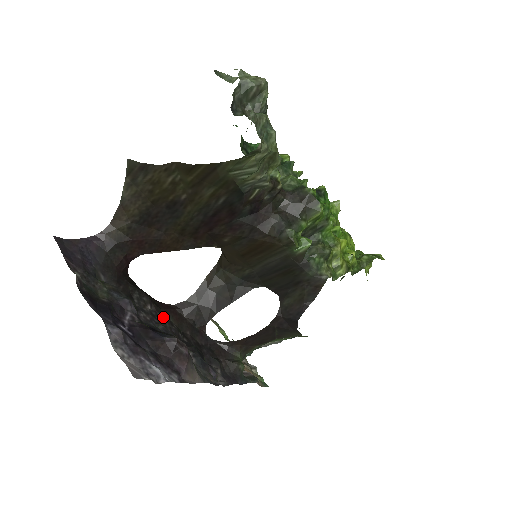
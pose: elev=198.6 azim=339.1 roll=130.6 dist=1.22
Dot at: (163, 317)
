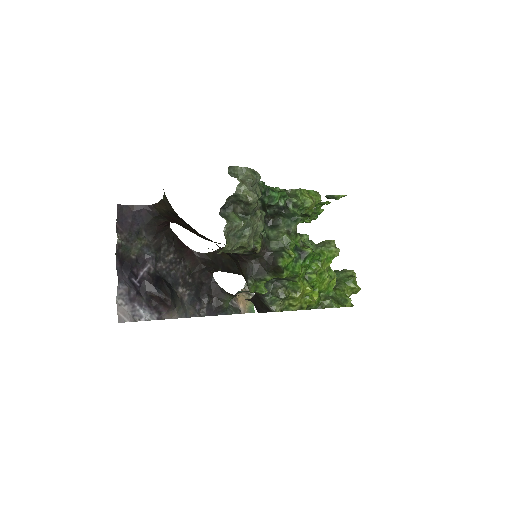
Dot at: (181, 262)
